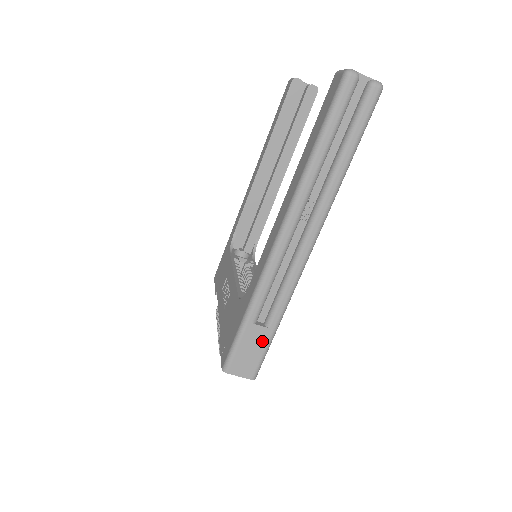
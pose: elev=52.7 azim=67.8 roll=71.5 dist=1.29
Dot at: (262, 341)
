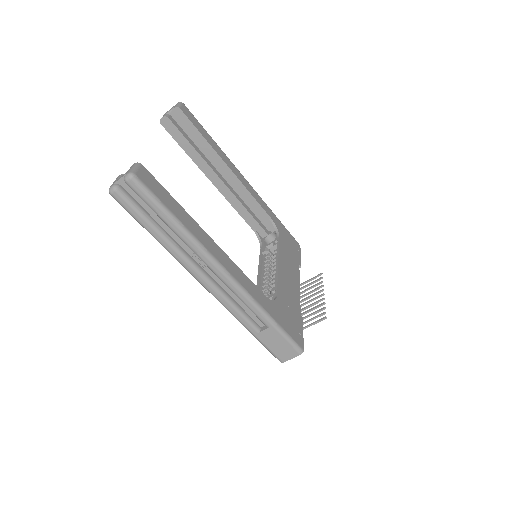
Dot at: (276, 336)
